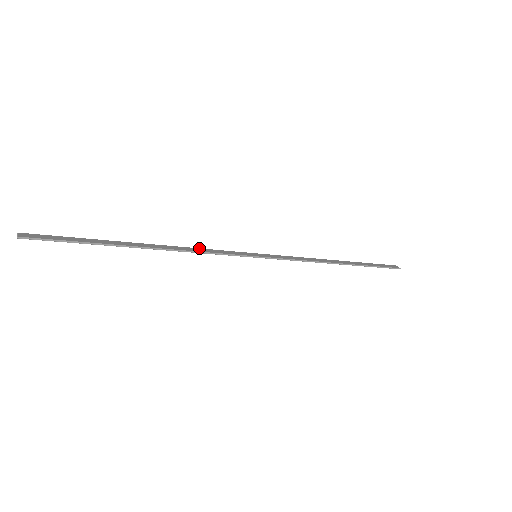
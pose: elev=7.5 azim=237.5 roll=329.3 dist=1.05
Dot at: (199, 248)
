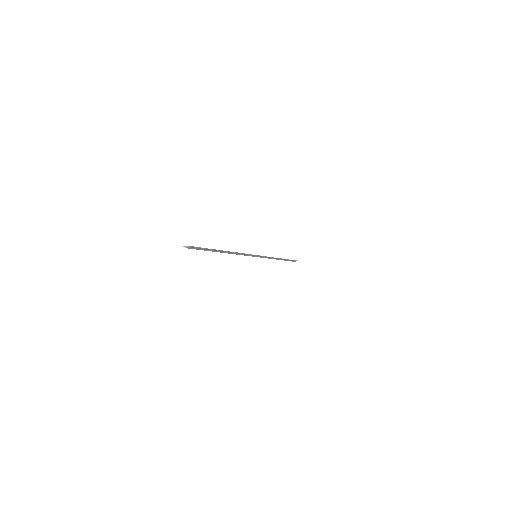
Dot at: occluded
